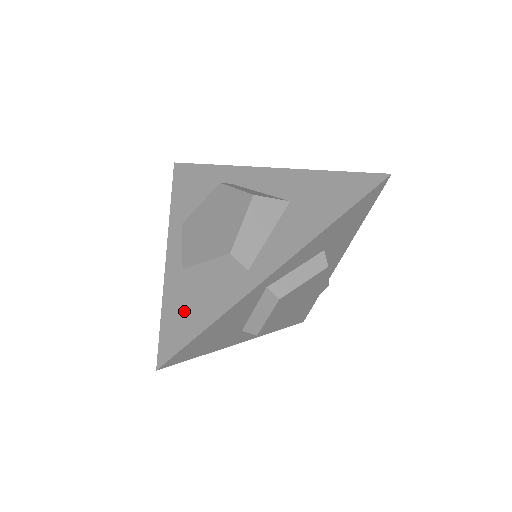
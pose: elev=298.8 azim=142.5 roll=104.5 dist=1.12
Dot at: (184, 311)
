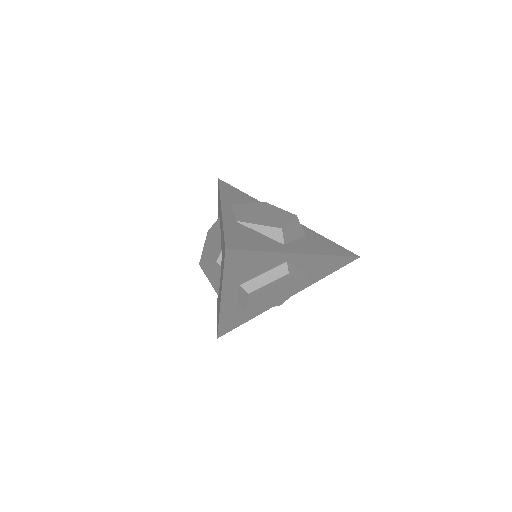
Dot at: (242, 237)
